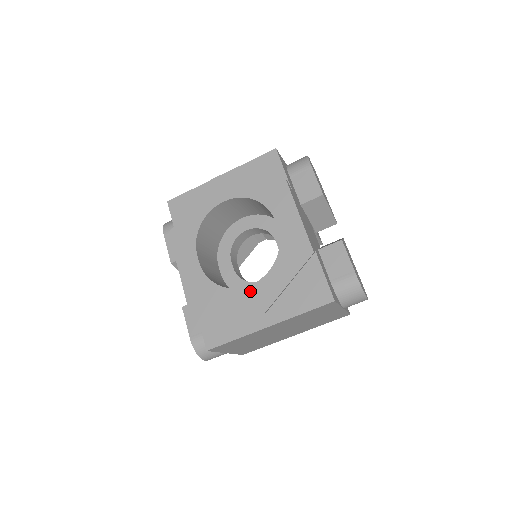
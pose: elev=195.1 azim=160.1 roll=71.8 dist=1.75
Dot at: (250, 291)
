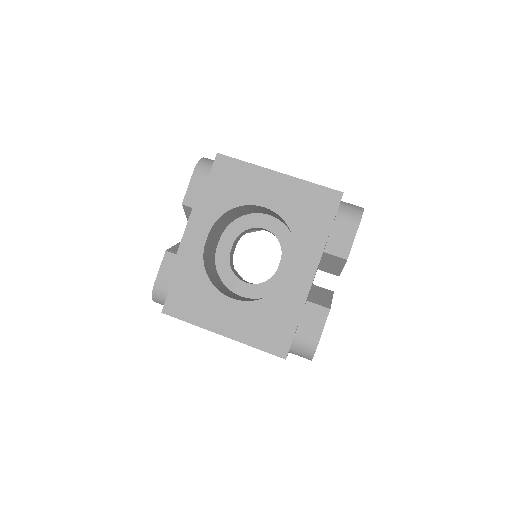
Dot at: (229, 303)
